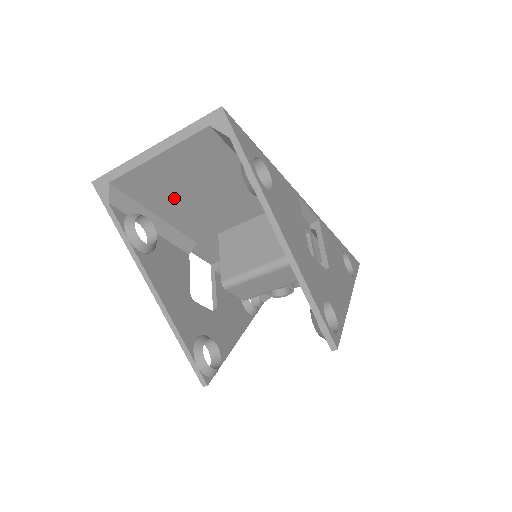
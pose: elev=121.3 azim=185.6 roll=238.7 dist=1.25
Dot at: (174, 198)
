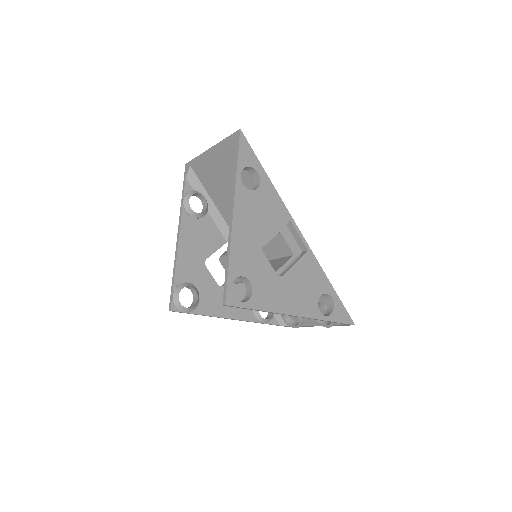
Dot at: (221, 190)
